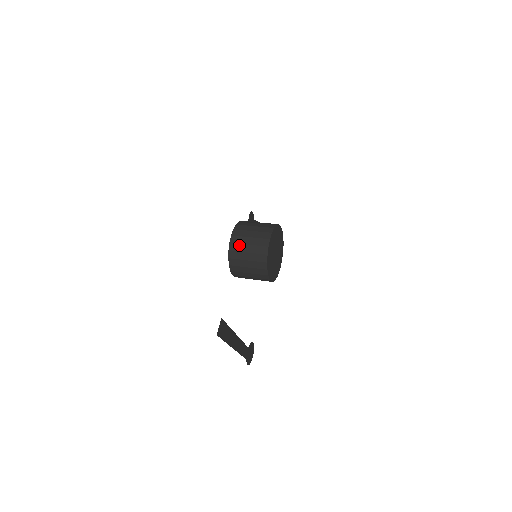
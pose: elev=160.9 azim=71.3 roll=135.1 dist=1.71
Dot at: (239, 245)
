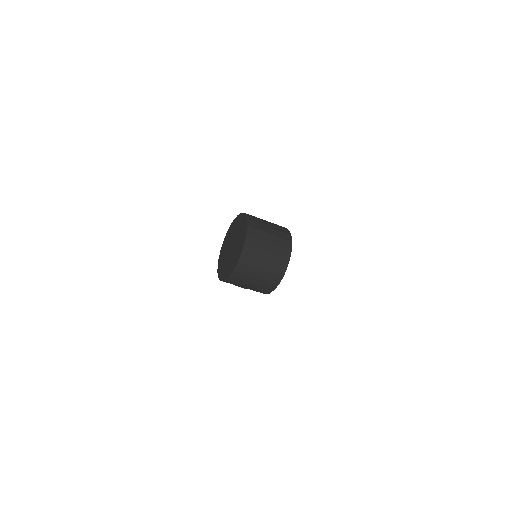
Dot at: (259, 224)
